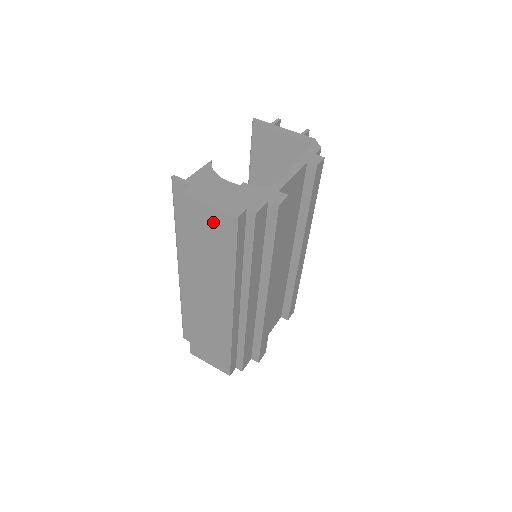
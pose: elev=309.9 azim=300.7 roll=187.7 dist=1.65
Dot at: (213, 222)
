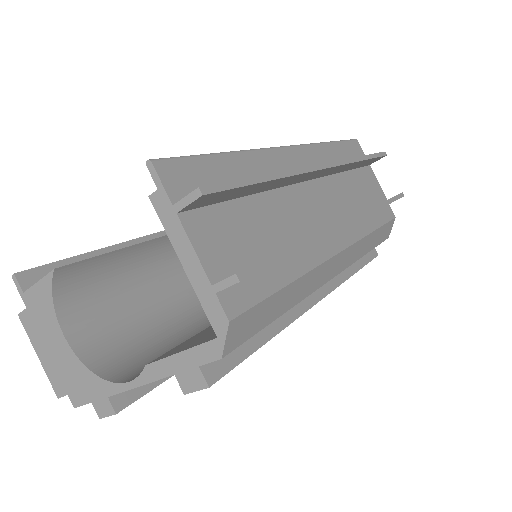
Dot at: occluded
